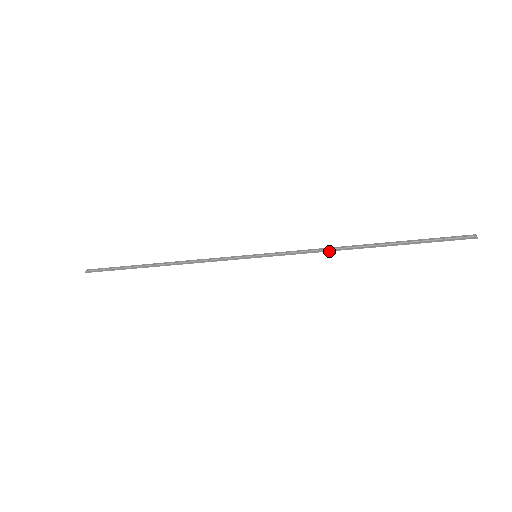
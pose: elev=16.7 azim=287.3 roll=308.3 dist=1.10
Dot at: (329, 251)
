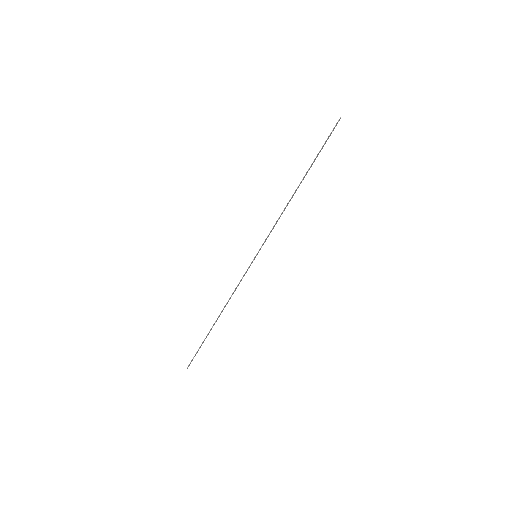
Dot at: (284, 209)
